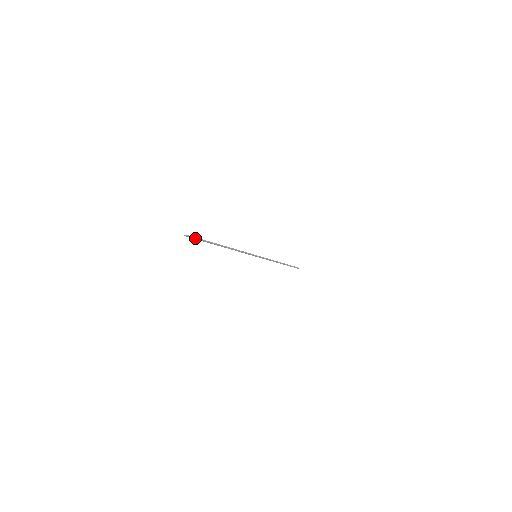
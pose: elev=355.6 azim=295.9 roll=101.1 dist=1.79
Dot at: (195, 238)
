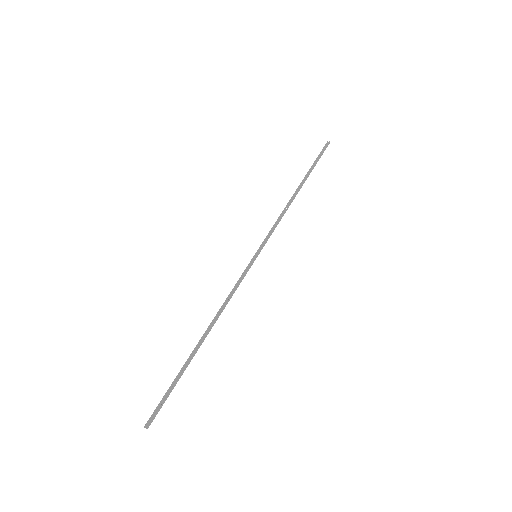
Dot at: (160, 408)
